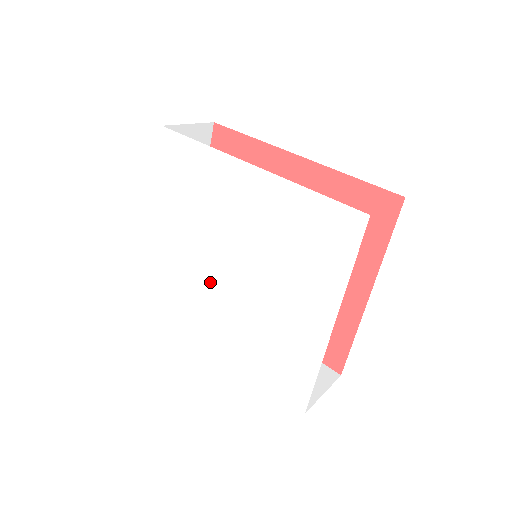
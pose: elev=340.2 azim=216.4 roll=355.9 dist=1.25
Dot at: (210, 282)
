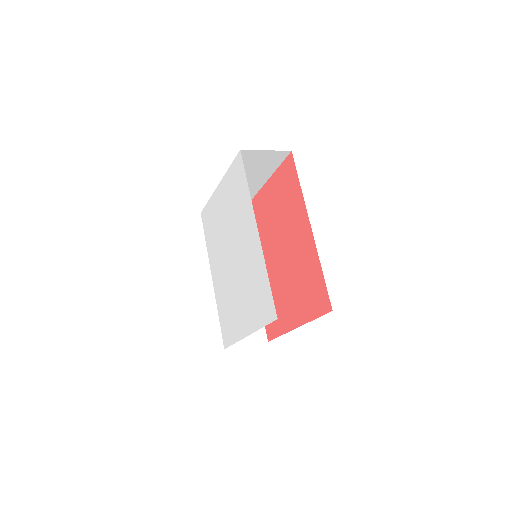
Dot at: (222, 250)
